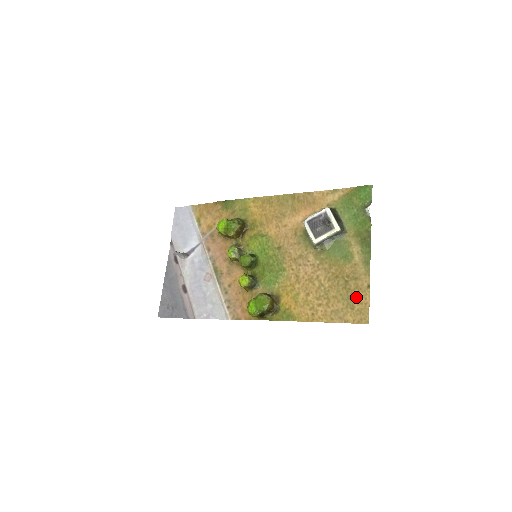
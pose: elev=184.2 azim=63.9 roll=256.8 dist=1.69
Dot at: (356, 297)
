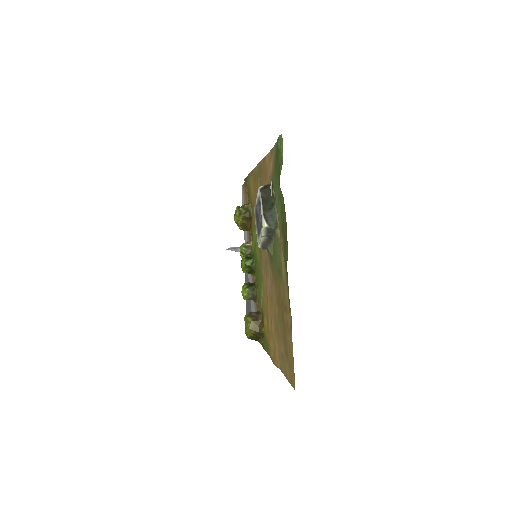
Dot at: (287, 340)
